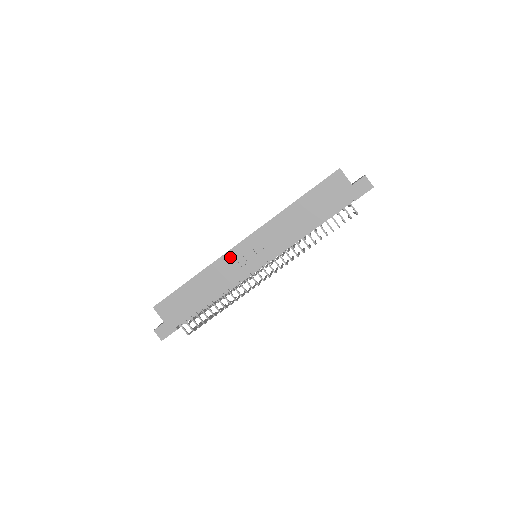
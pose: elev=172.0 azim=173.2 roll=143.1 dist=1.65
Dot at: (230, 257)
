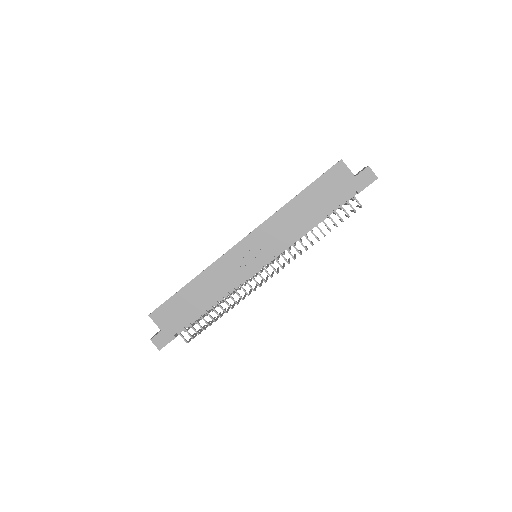
Dot at: (229, 258)
